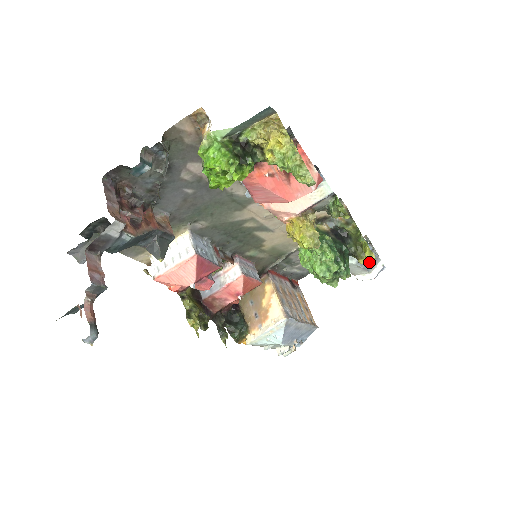
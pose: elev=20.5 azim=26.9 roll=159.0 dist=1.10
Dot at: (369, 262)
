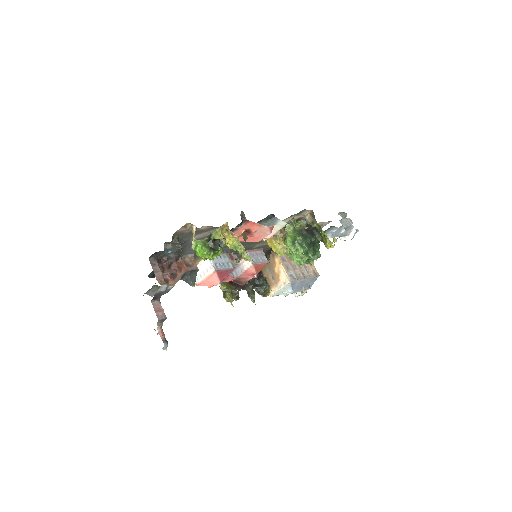
Dot at: (331, 247)
